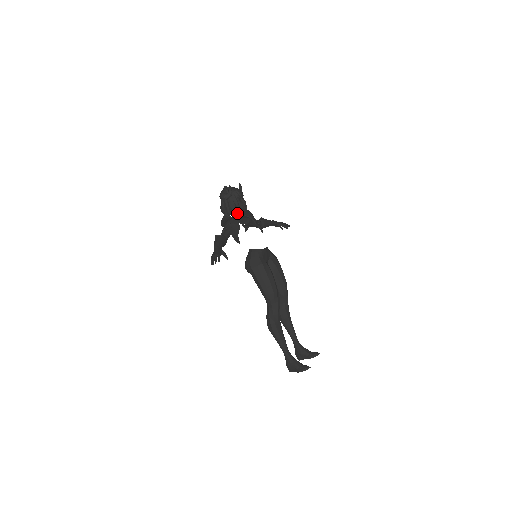
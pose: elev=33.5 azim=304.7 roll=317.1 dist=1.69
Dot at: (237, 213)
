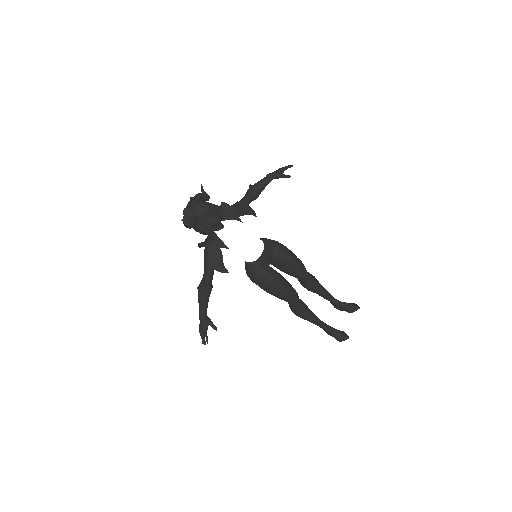
Dot at: occluded
